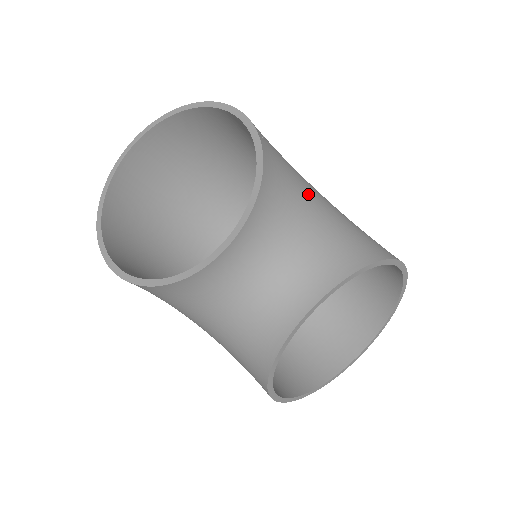
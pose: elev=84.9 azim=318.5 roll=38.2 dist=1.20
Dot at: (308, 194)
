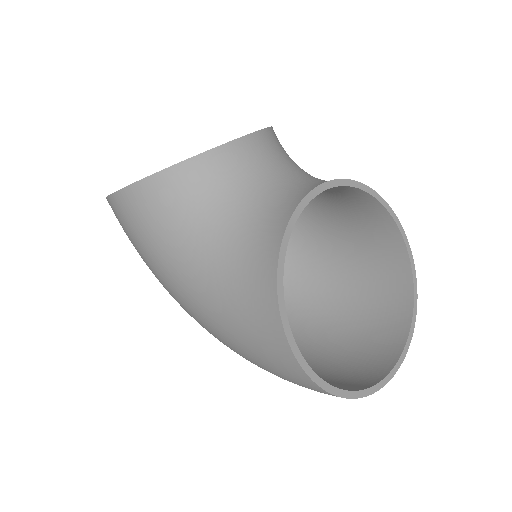
Dot at: occluded
